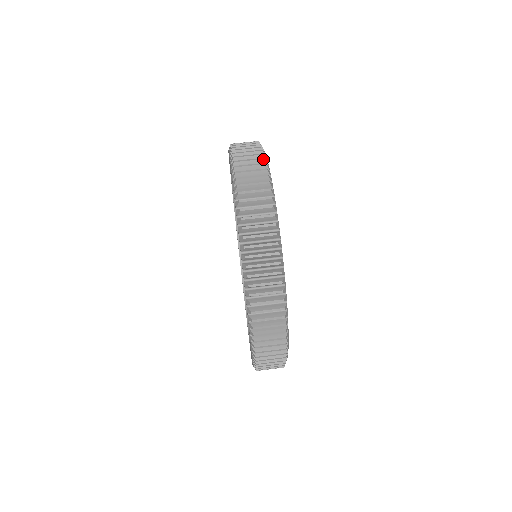
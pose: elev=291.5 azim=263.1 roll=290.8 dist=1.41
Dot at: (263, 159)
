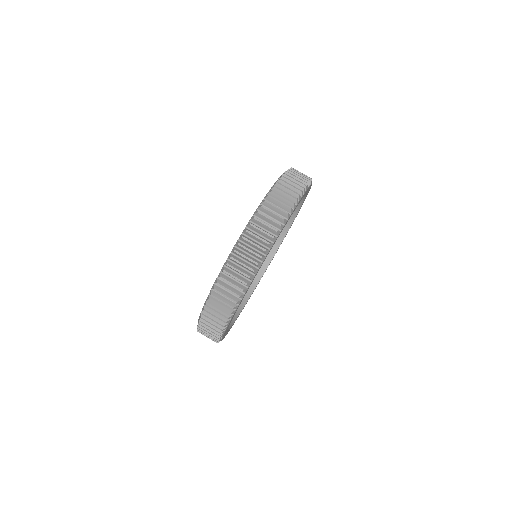
Dot at: (295, 199)
